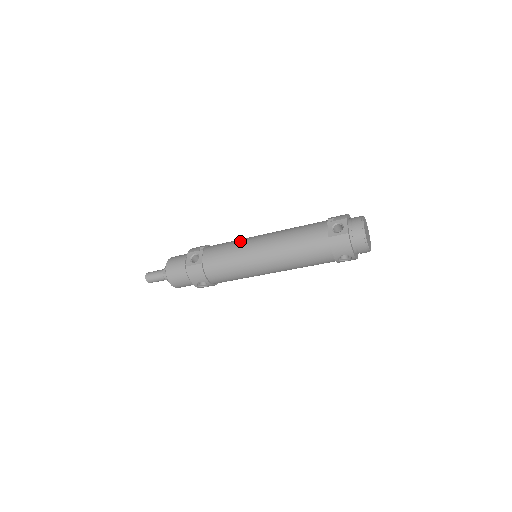
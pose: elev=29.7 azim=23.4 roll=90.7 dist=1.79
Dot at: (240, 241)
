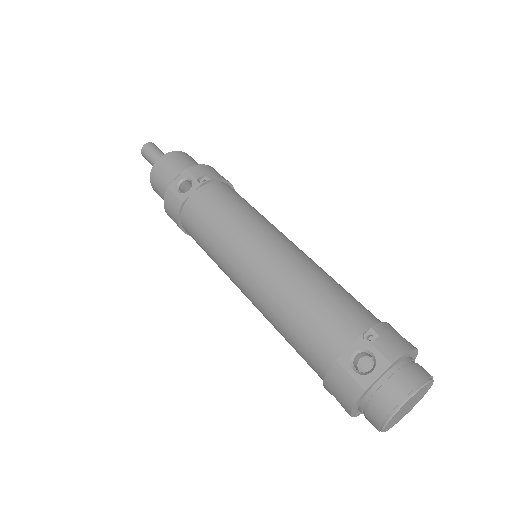
Dot at: (246, 221)
